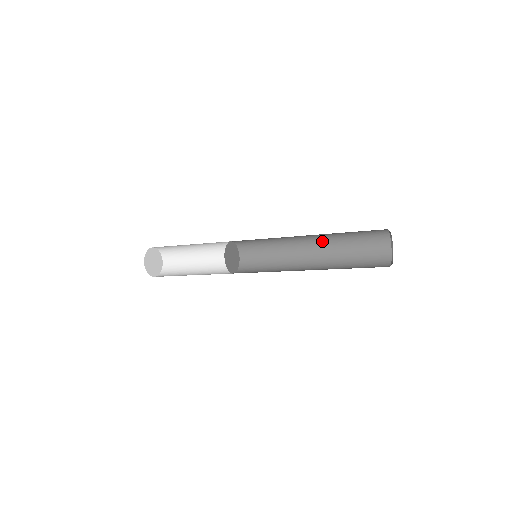
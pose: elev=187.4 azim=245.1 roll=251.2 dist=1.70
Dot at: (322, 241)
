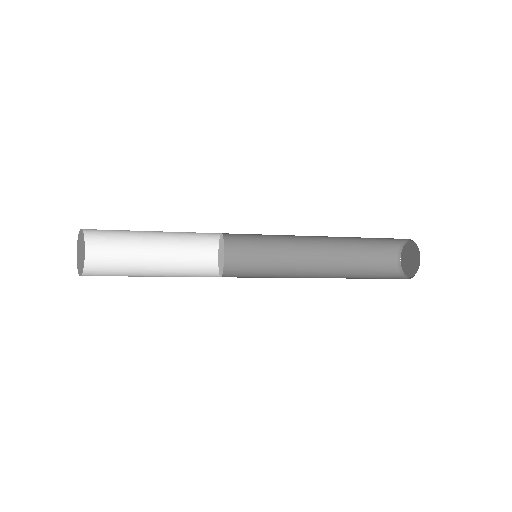
Dot at: (328, 255)
